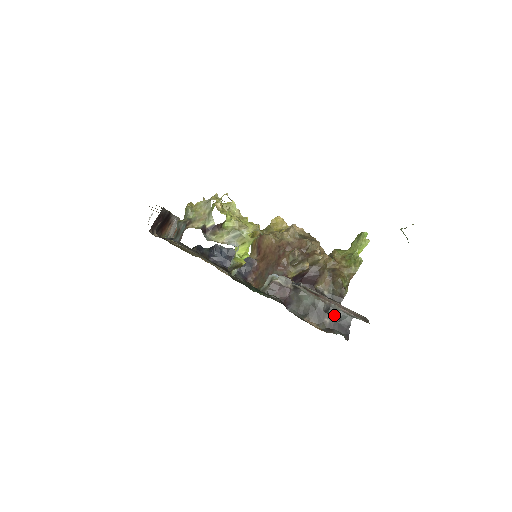
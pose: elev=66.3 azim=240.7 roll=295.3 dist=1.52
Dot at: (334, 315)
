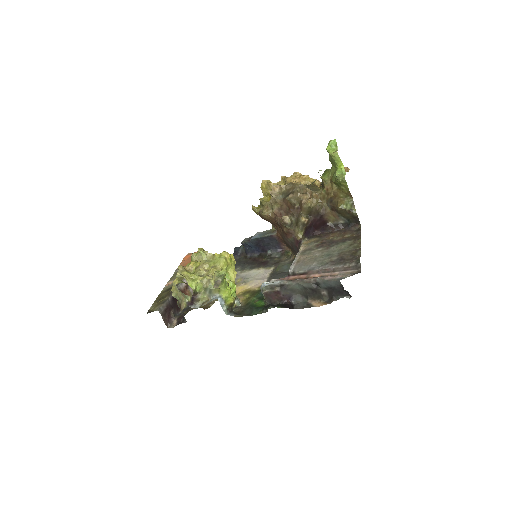
Dot at: (325, 286)
